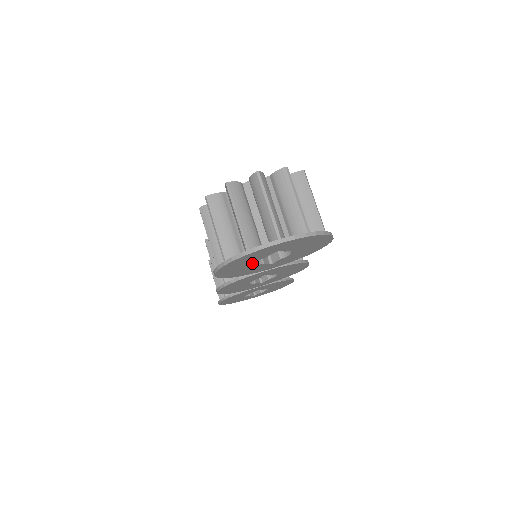
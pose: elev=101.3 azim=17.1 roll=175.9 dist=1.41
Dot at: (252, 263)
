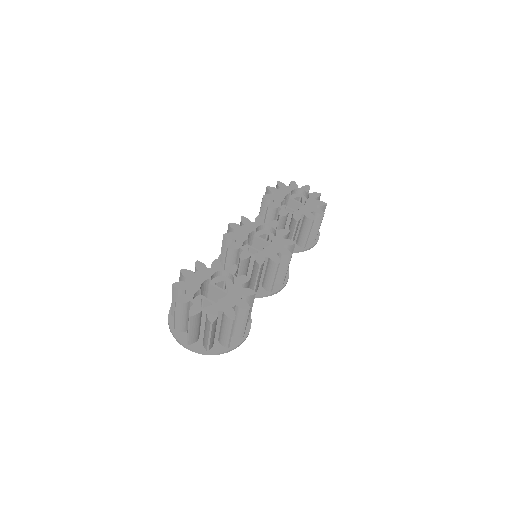
Dot at: occluded
